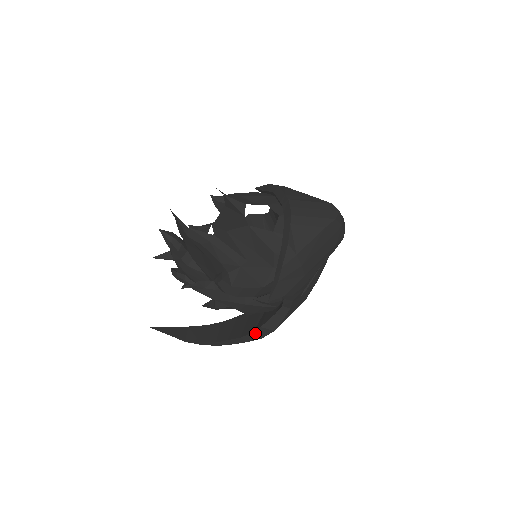
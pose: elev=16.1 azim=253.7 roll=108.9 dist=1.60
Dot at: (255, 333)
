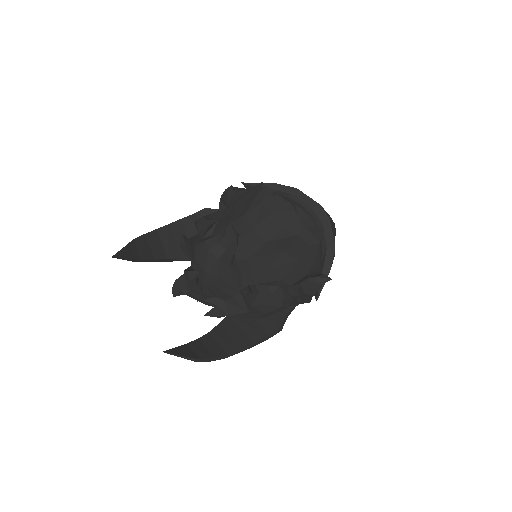
Dot at: (268, 336)
